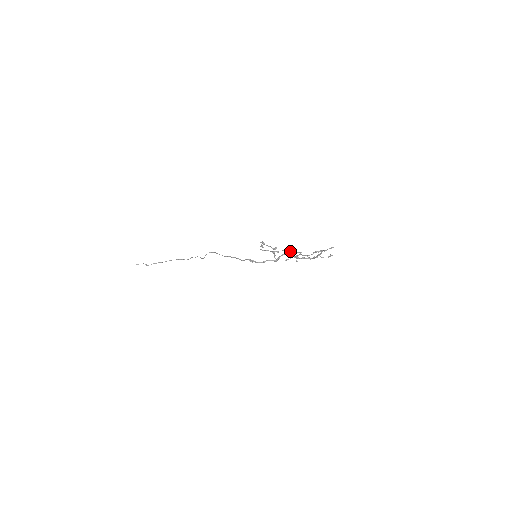
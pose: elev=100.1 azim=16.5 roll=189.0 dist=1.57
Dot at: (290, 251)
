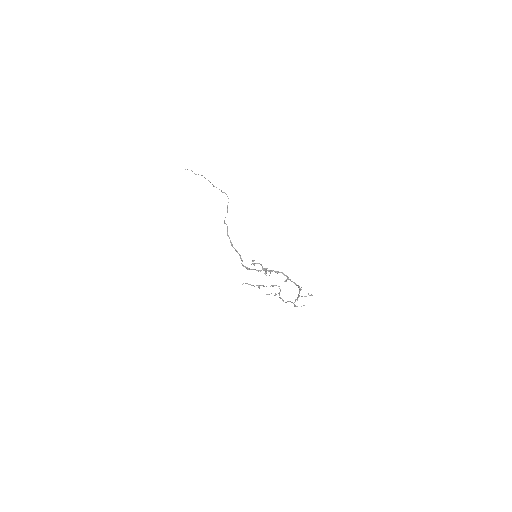
Dot at: (272, 286)
